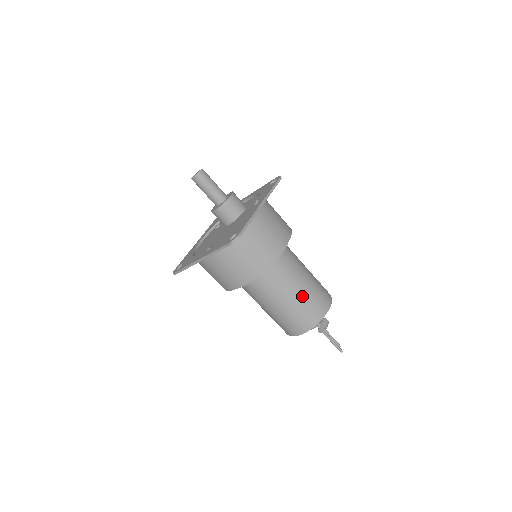
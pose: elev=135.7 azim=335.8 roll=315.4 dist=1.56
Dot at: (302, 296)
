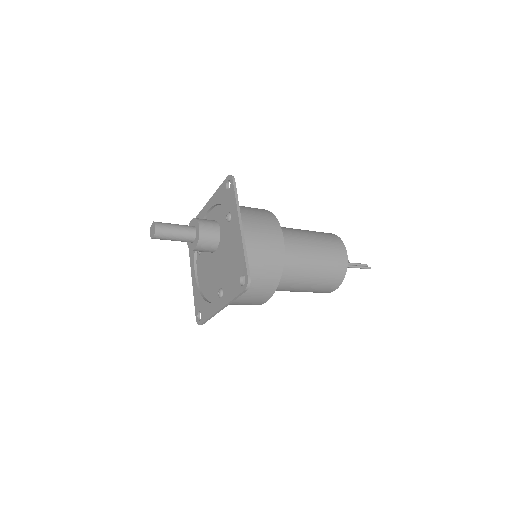
Dot at: (321, 264)
